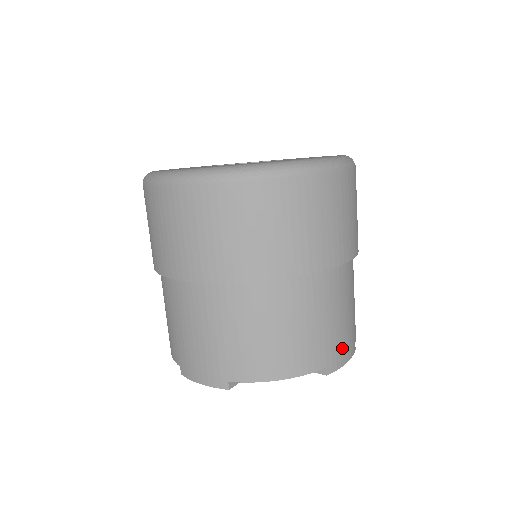
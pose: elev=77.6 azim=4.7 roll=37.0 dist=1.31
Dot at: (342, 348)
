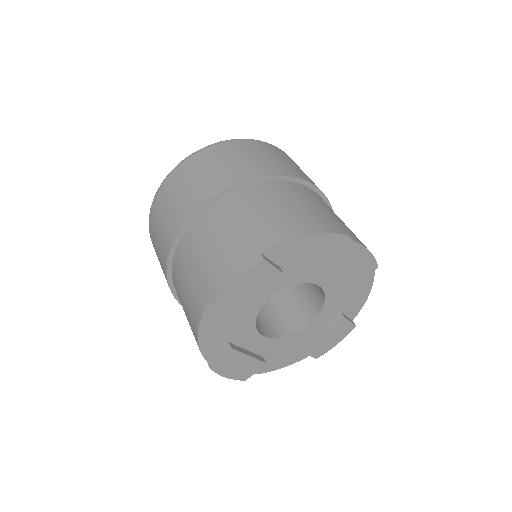
Dot at: (357, 238)
